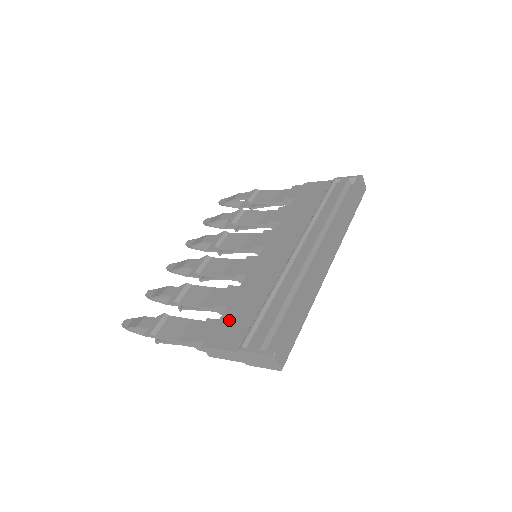
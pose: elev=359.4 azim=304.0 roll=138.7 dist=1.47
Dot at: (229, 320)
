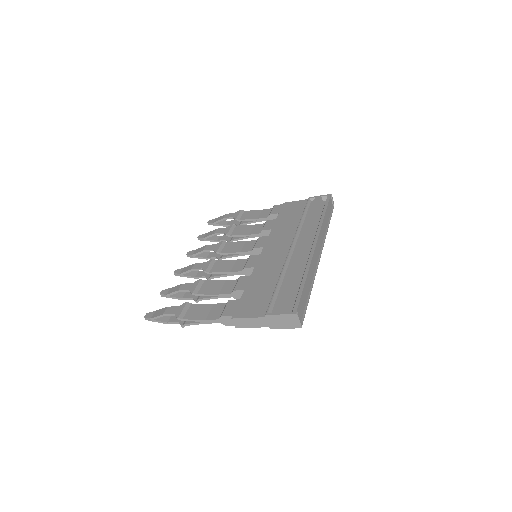
Dot at: (249, 298)
